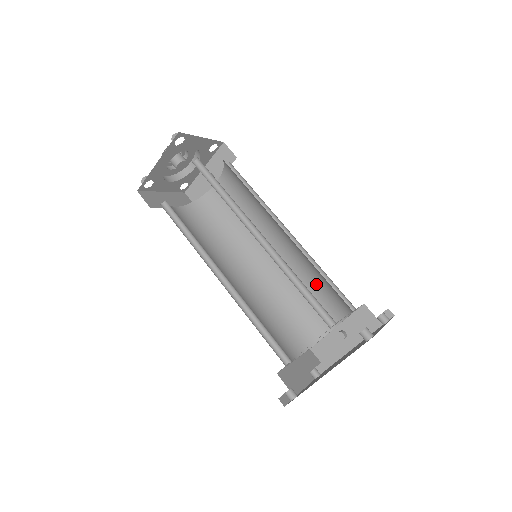
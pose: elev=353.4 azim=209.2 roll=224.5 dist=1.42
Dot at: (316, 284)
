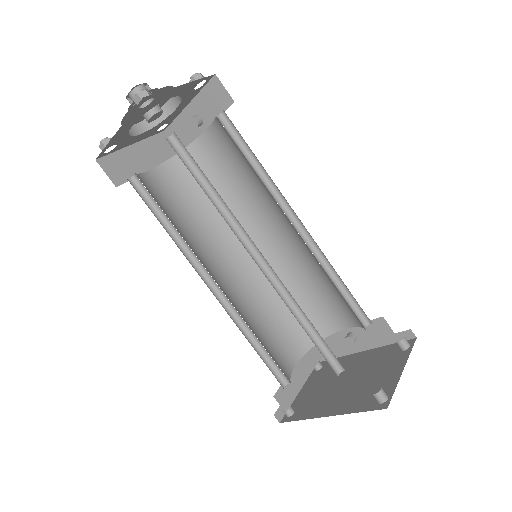
Dot at: (328, 285)
